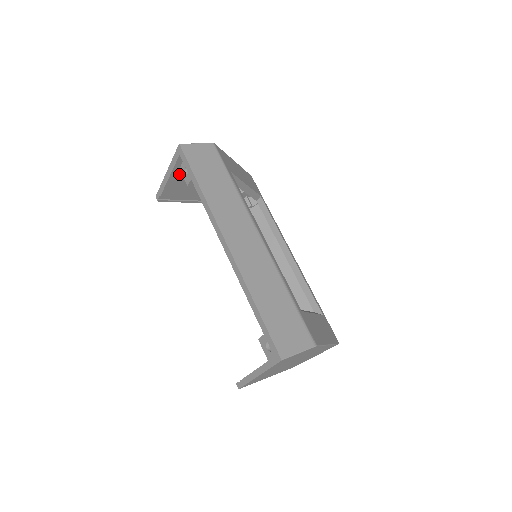
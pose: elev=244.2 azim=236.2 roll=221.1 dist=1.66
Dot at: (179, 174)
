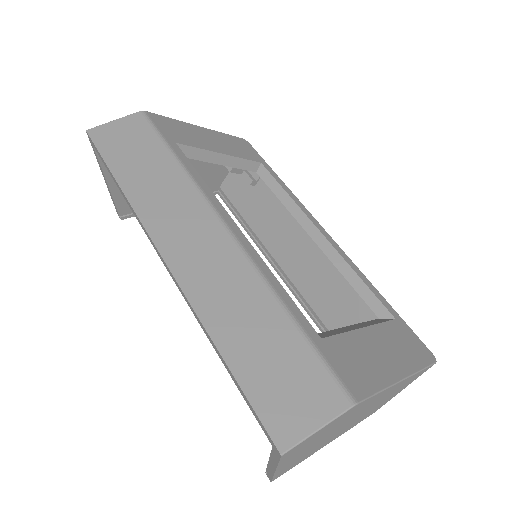
Dot at: occluded
